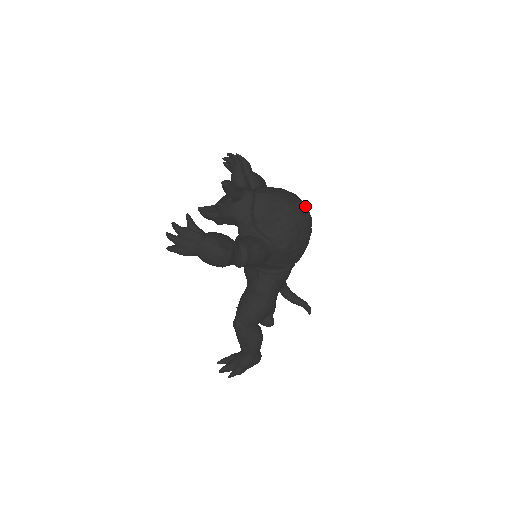
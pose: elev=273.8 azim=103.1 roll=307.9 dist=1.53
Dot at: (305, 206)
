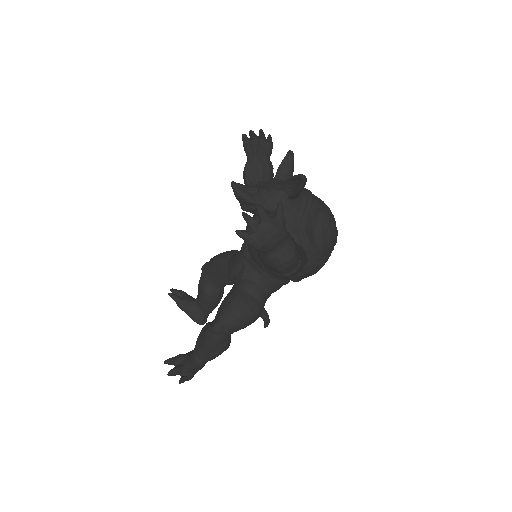
Dot at: occluded
